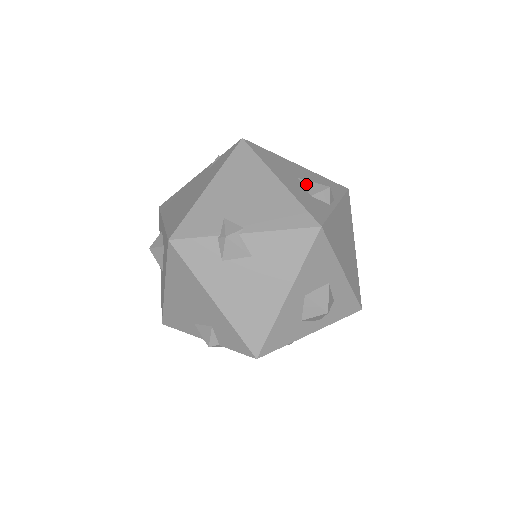
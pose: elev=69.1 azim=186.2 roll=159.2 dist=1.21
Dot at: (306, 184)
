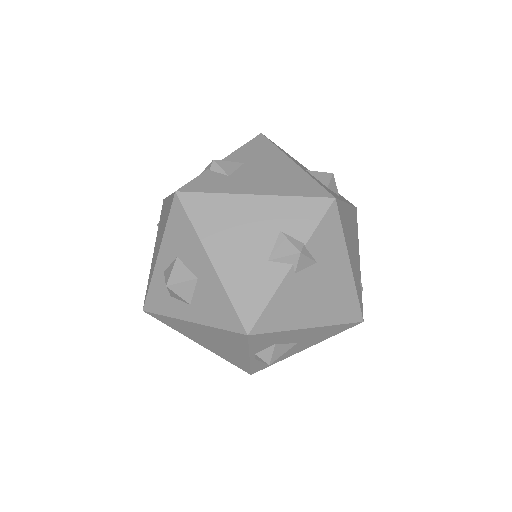
Dot at: occluded
